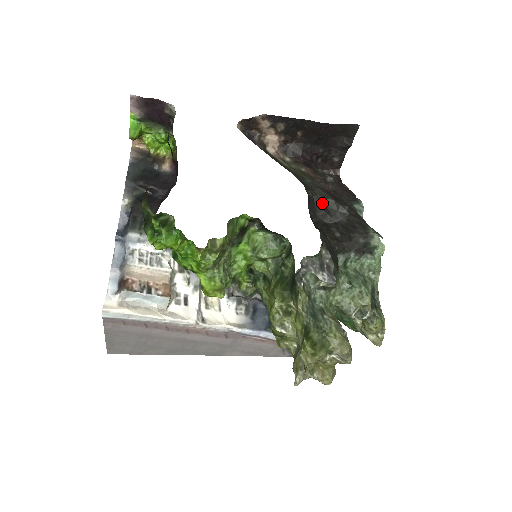
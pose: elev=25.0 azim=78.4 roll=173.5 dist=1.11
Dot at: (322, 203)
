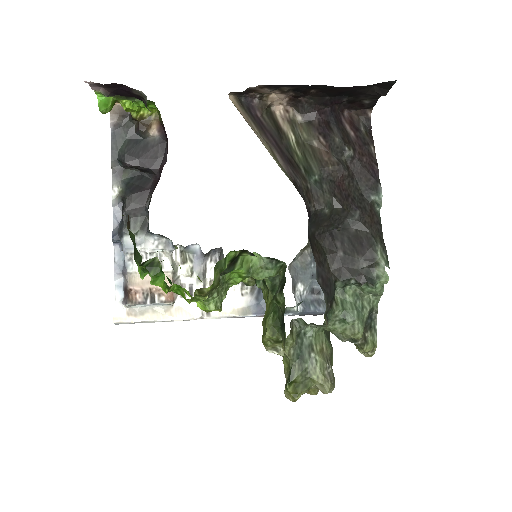
Dot at: (327, 214)
